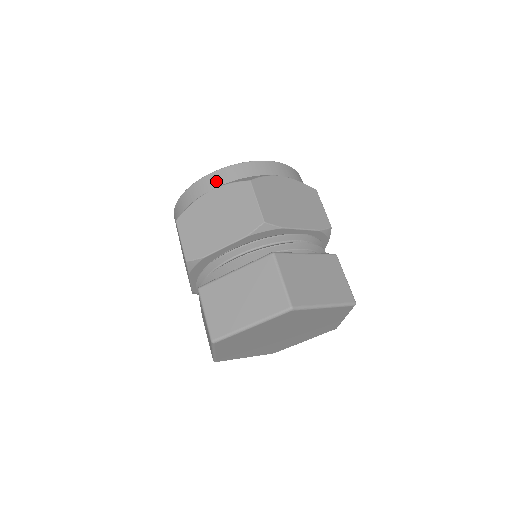
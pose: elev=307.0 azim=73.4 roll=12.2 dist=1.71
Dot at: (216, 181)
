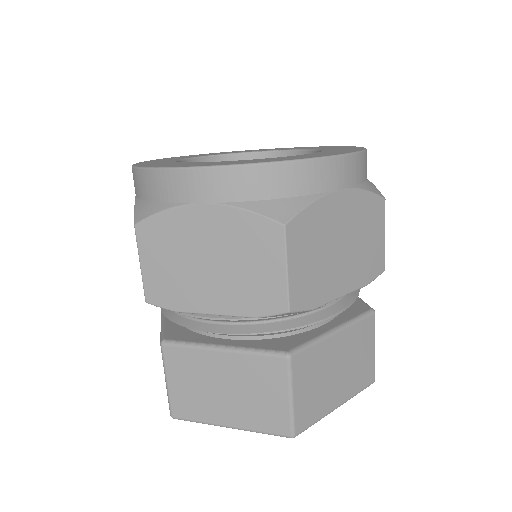
Dot at: (219, 190)
